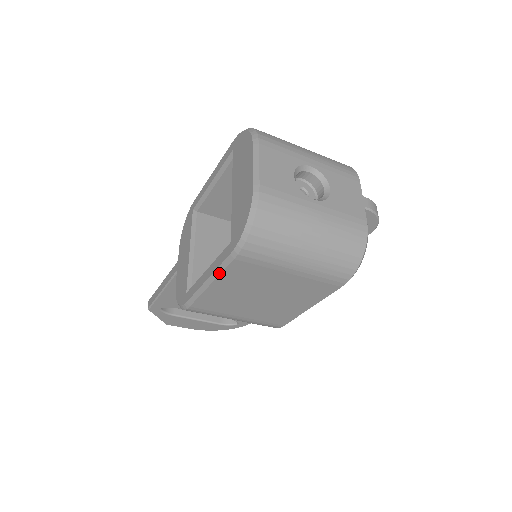
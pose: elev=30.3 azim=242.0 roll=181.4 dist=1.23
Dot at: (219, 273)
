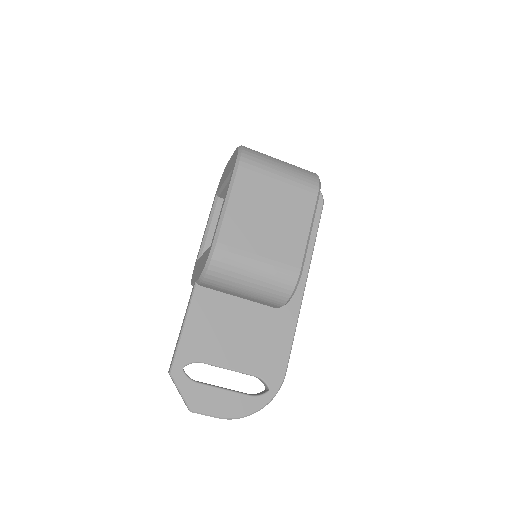
Dot at: (232, 186)
